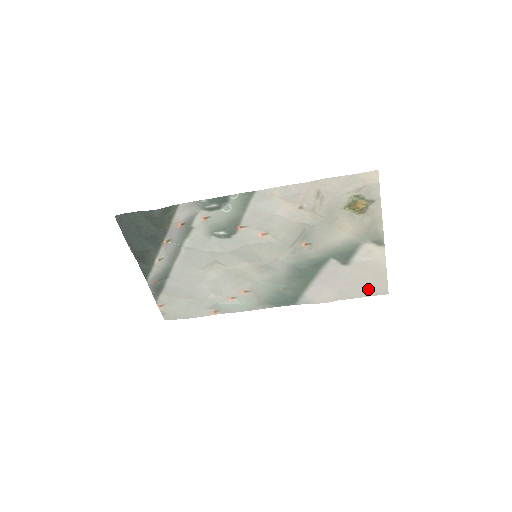
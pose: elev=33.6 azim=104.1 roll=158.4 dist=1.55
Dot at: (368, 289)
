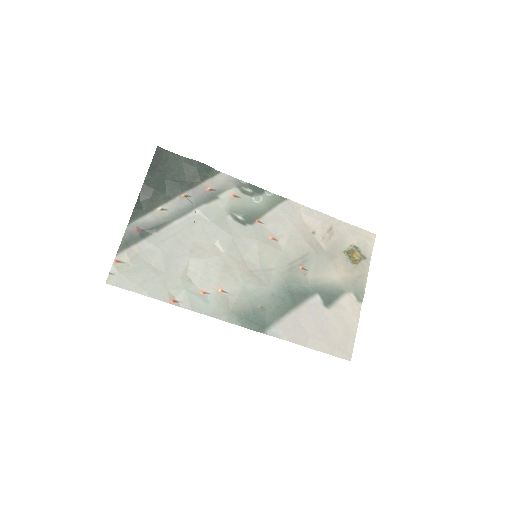
Dot at: (336, 346)
